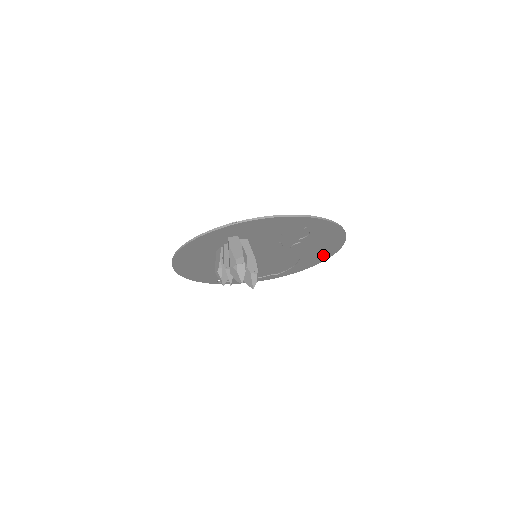
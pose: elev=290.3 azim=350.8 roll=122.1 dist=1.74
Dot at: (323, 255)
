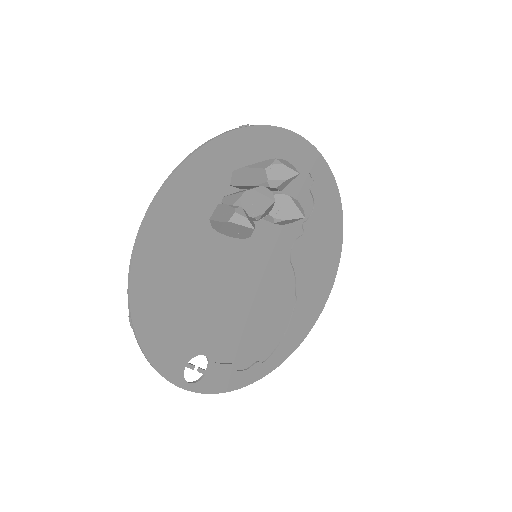
Dot at: (319, 295)
